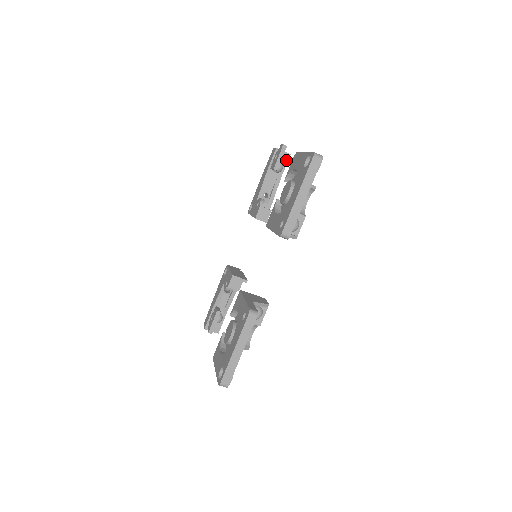
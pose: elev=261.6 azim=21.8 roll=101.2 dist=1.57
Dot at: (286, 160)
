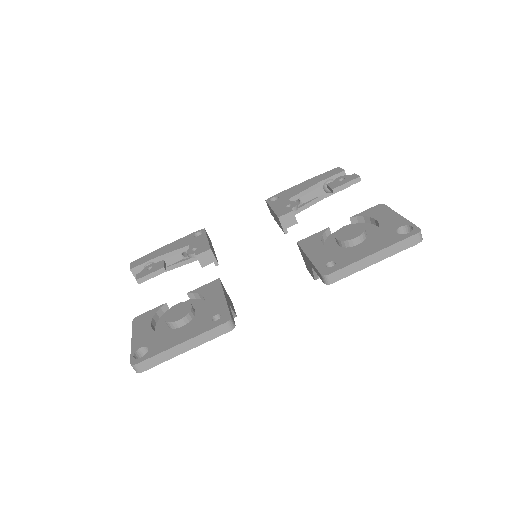
Dot at: occluded
